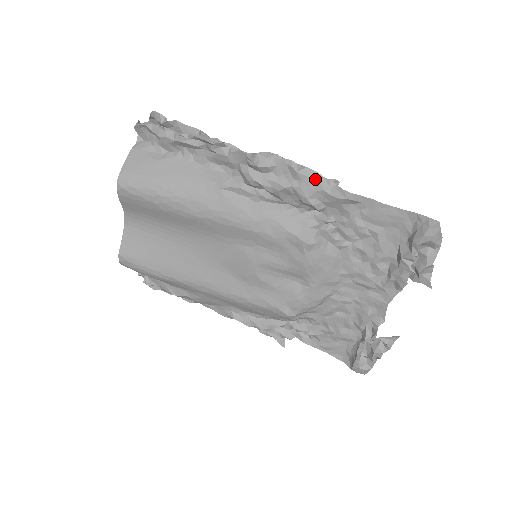
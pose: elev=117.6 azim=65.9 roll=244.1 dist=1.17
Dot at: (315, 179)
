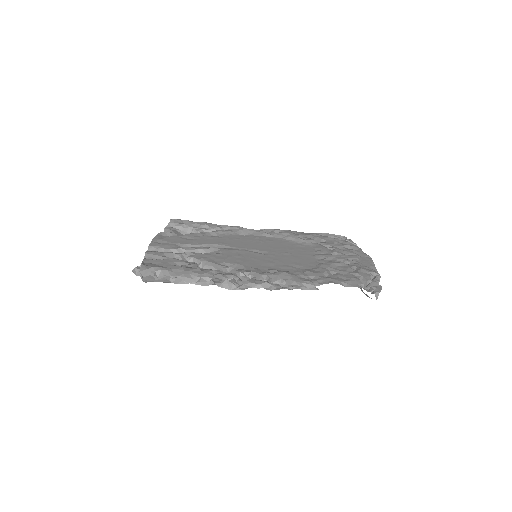
Dot at: occluded
